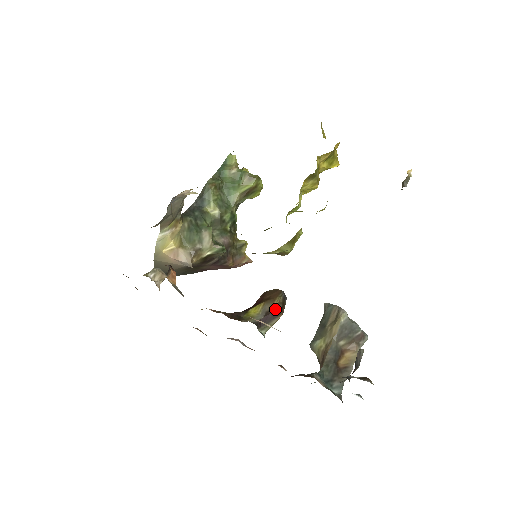
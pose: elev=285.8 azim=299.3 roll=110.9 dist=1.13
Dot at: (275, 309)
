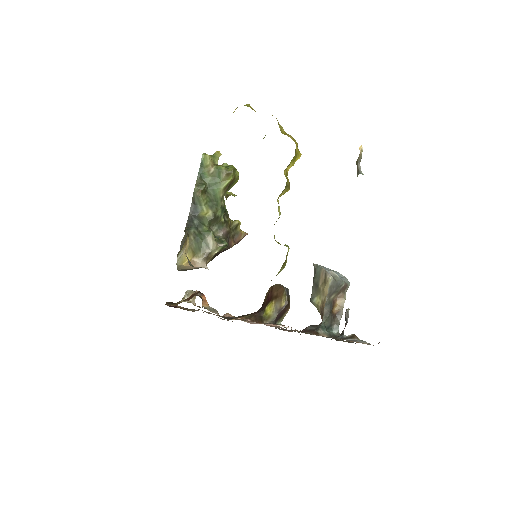
Dot at: (284, 307)
